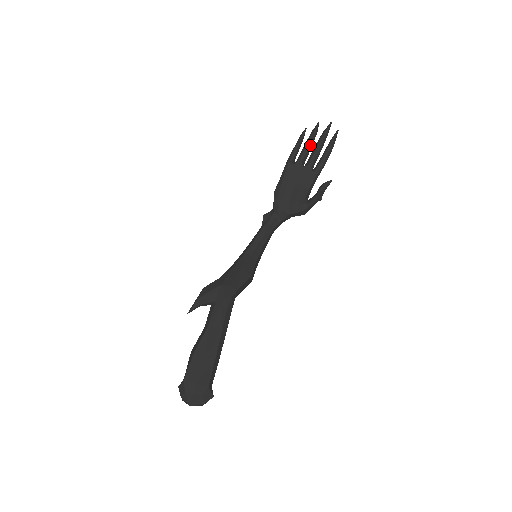
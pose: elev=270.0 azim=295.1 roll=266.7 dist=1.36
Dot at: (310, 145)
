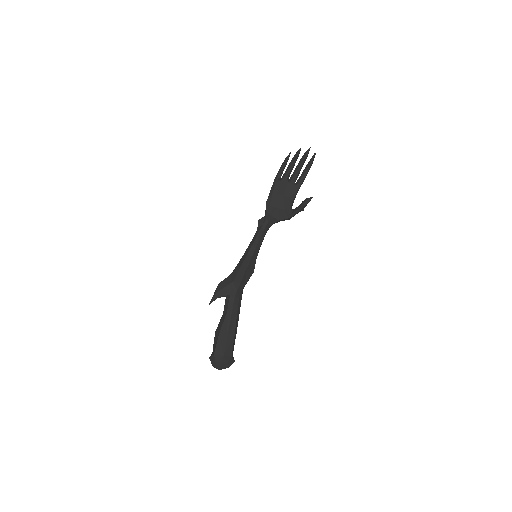
Dot at: (293, 165)
